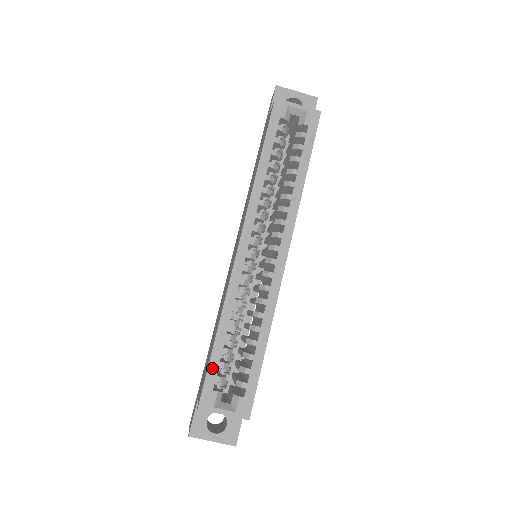
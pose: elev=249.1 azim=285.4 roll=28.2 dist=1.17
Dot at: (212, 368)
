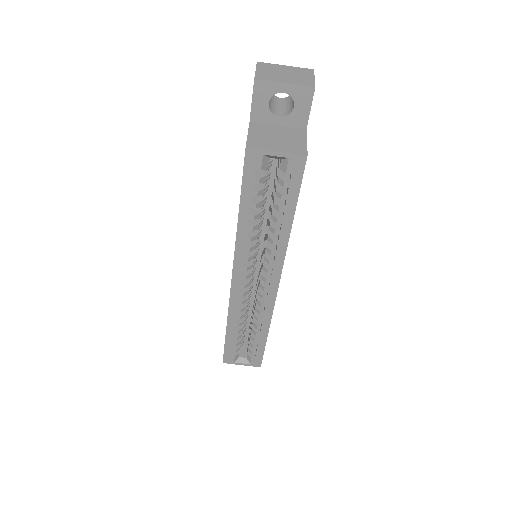
Dot at: (228, 346)
